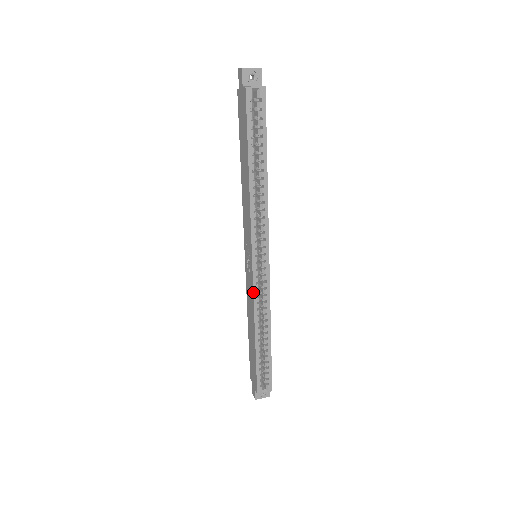
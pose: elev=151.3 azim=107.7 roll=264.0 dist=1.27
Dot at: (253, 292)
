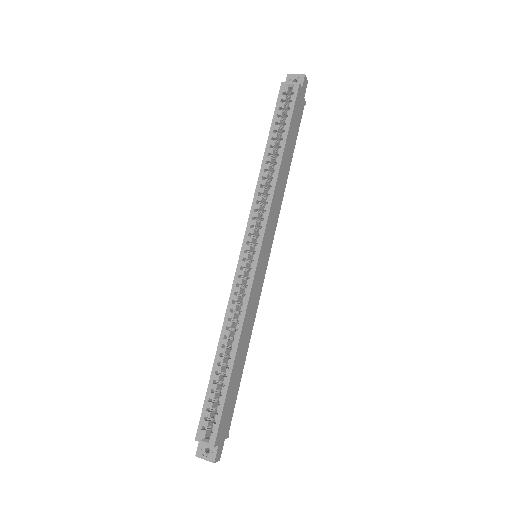
Dot at: (232, 286)
